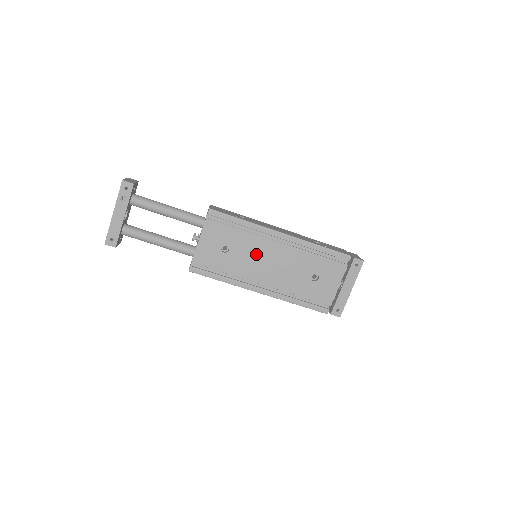
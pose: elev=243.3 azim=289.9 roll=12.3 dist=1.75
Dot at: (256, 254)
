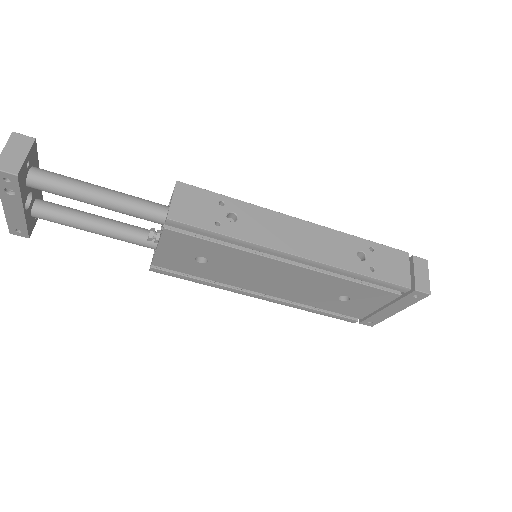
Dot at: (252, 270)
